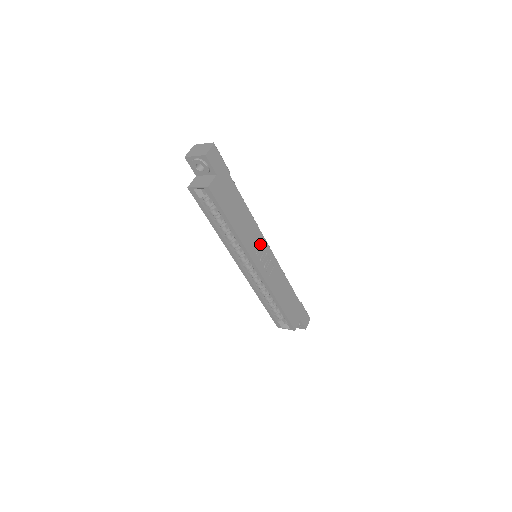
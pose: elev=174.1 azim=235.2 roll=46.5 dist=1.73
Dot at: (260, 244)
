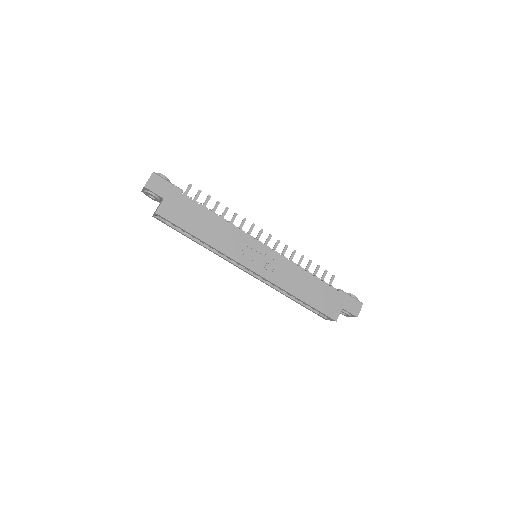
Dot at: (248, 245)
